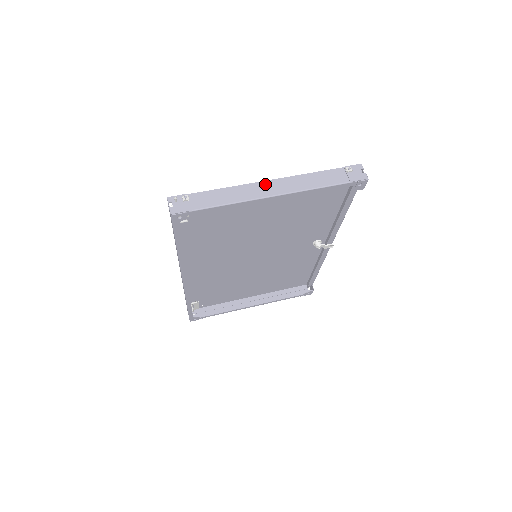
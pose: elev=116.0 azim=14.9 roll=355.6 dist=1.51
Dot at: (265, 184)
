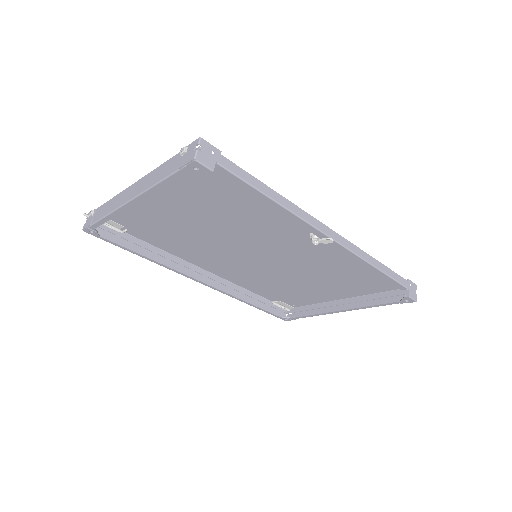
Dot at: (131, 188)
